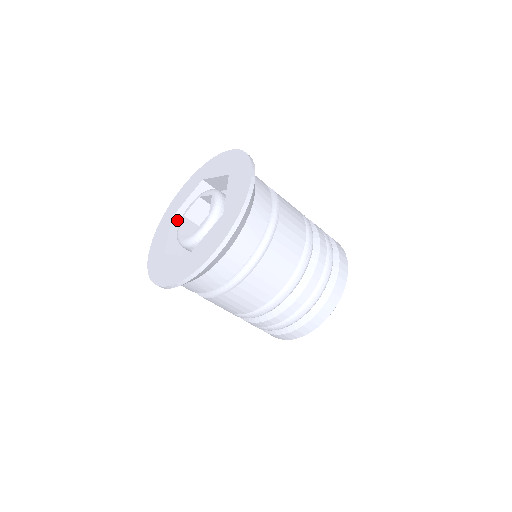
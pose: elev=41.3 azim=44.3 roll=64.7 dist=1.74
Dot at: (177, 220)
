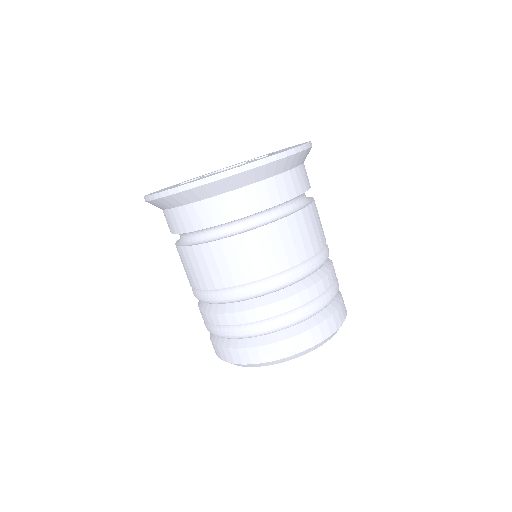
Dot at: occluded
